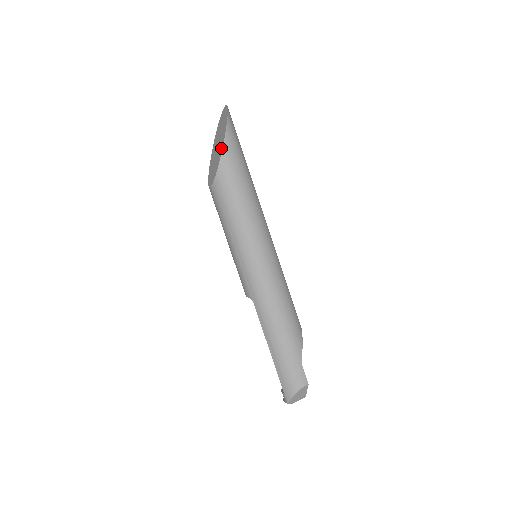
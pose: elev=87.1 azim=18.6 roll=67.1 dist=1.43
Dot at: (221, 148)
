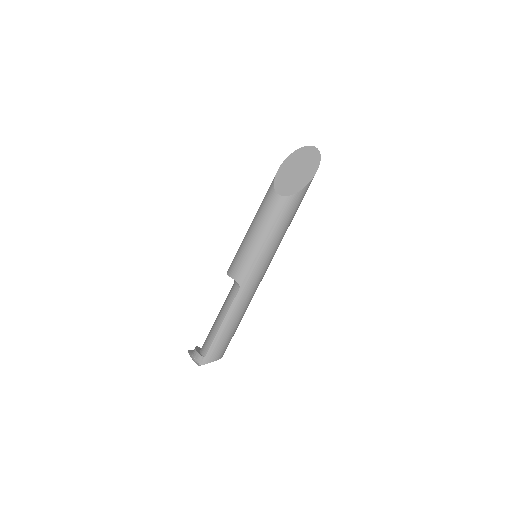
Dot at: (307, 180)
